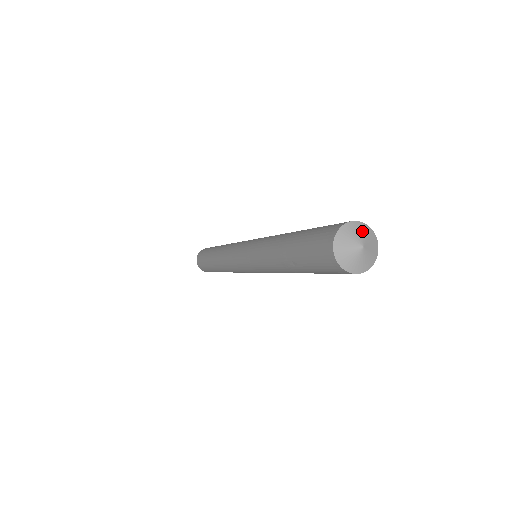
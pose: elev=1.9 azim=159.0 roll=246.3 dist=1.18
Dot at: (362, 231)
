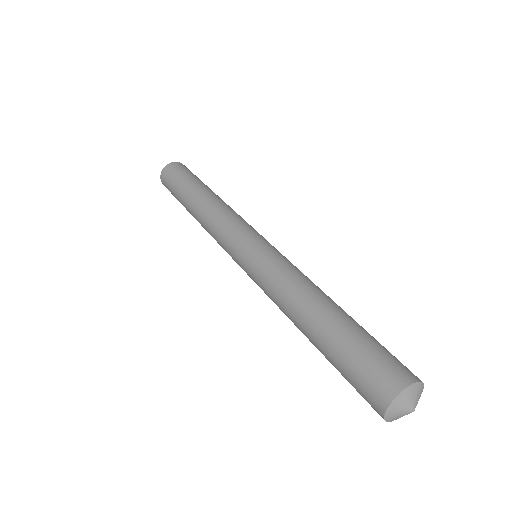
Dot at: (414, 394)
